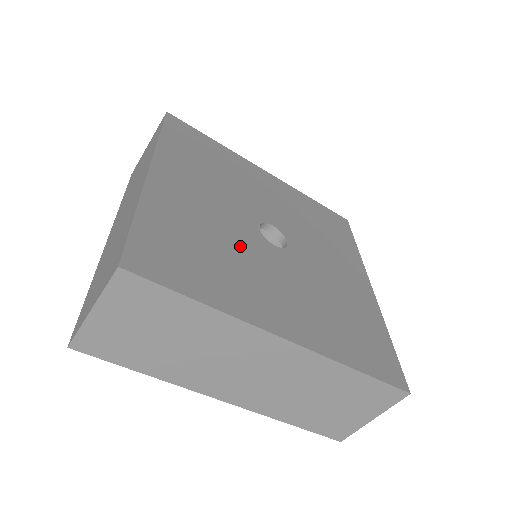
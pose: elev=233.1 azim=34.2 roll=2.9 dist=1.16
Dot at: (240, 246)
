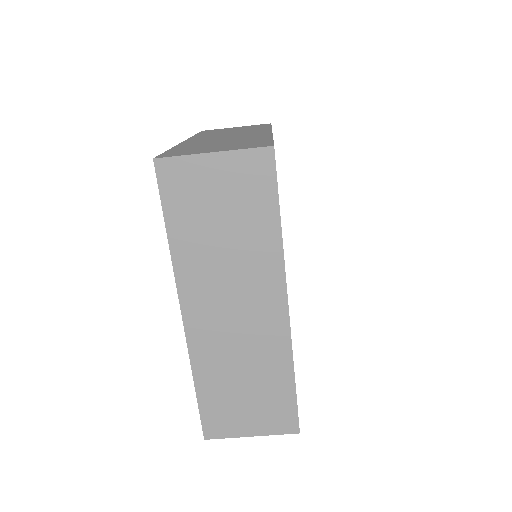
Dot at: occluded
